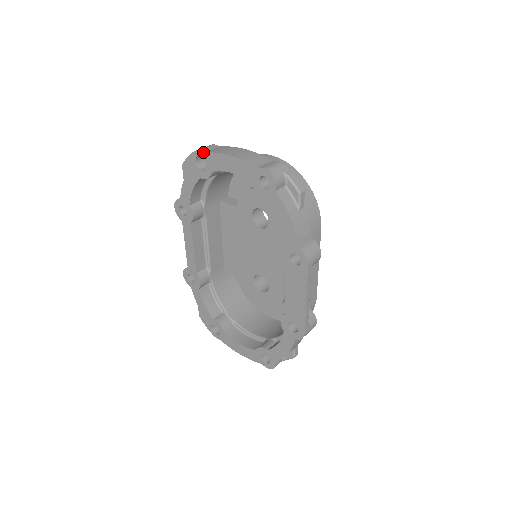
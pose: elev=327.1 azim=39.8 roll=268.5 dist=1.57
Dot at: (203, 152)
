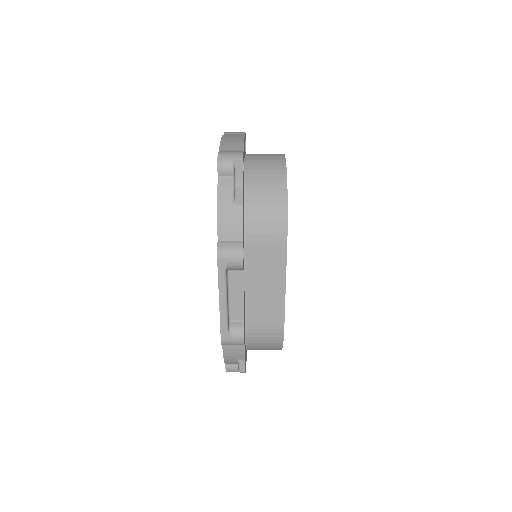
Dot at: (224, 134)
